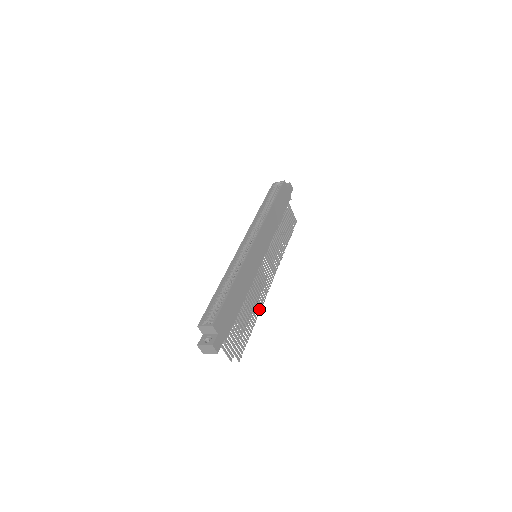
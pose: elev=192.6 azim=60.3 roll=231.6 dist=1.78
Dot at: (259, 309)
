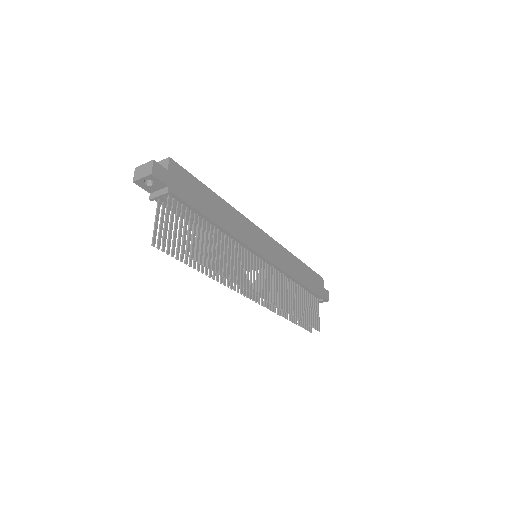
Dot at: (226, 276)
